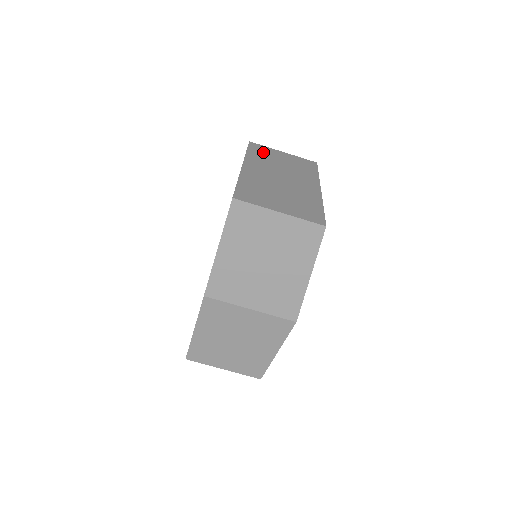
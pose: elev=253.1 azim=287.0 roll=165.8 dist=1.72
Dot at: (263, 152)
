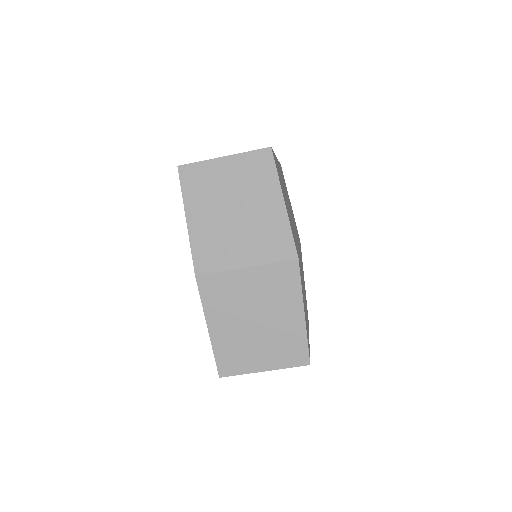
Dot at: occluded
